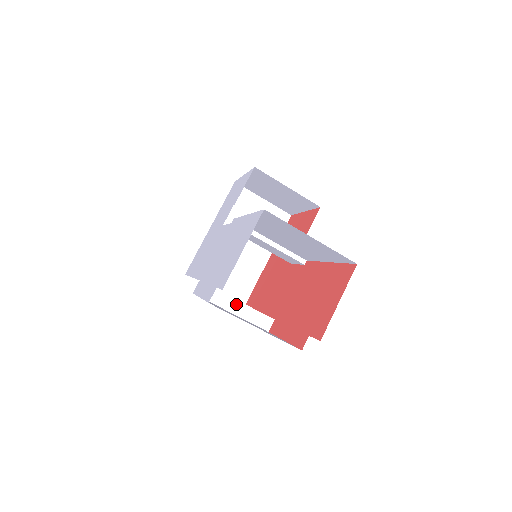
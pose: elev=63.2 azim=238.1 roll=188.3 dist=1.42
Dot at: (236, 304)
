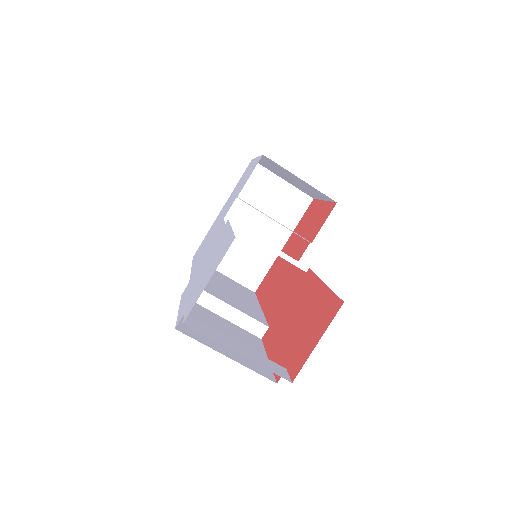
Dot at: (228, 309)
